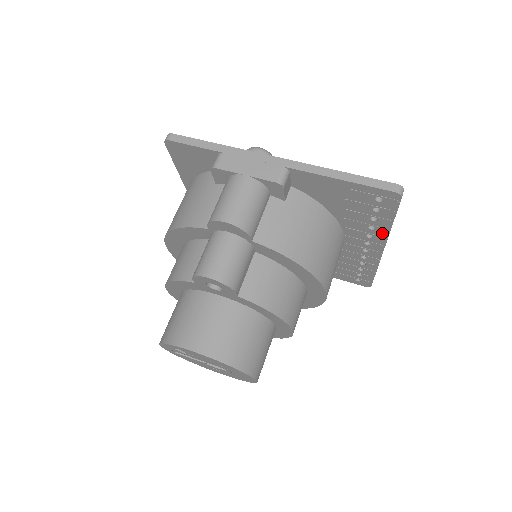
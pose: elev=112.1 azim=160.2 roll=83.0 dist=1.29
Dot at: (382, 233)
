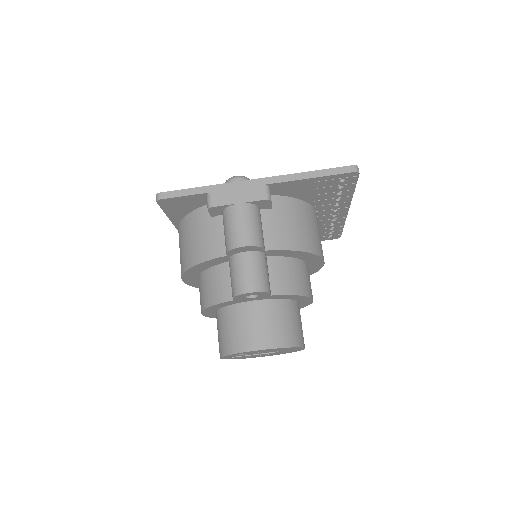
Dot at: (346, 200)
